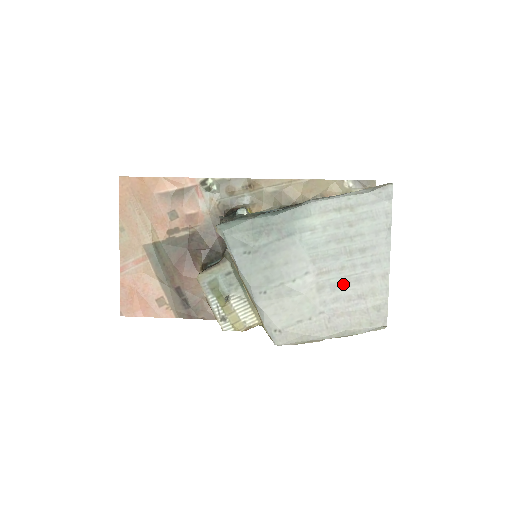
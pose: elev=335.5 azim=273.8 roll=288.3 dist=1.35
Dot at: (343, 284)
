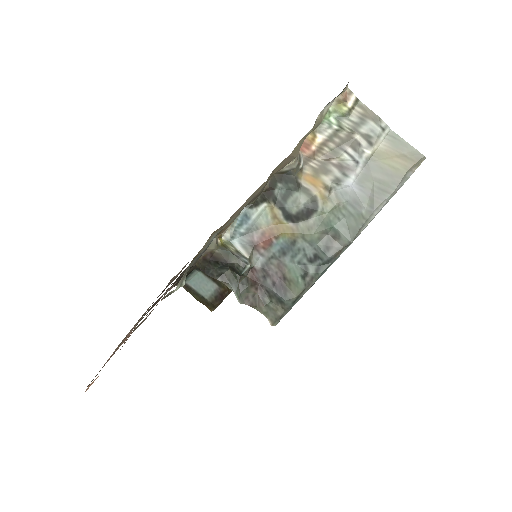
Dot at: occluded
